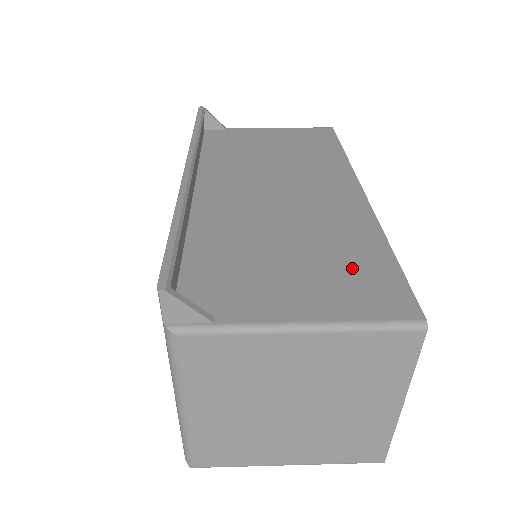
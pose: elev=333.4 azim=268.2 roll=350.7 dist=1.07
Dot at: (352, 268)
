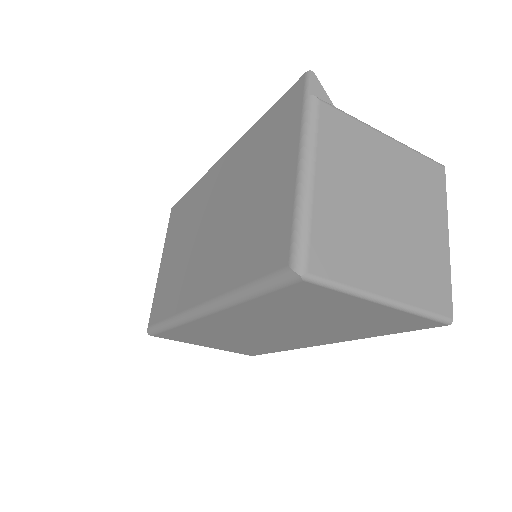
Dot at: occluded
